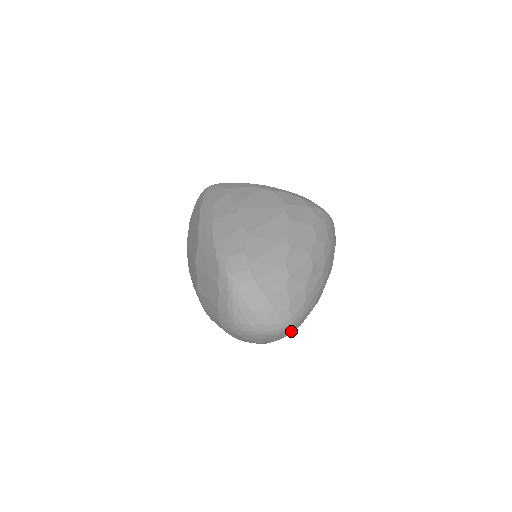
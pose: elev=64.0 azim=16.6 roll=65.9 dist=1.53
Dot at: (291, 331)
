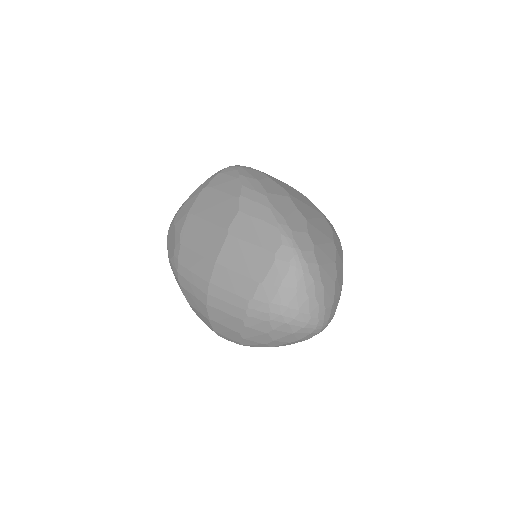
Dot at: occluded
